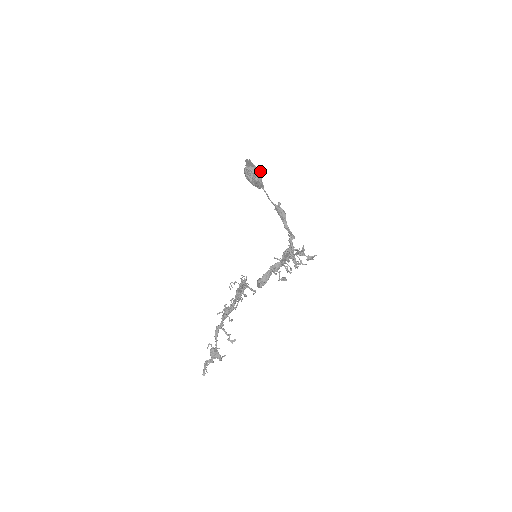
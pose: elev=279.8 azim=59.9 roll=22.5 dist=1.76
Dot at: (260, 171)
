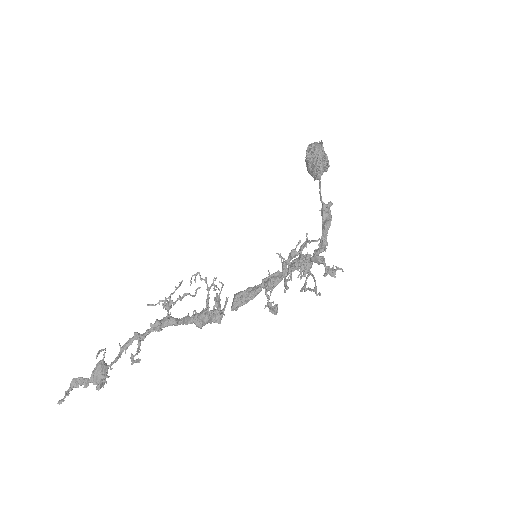
Dot at: (327, 158)
